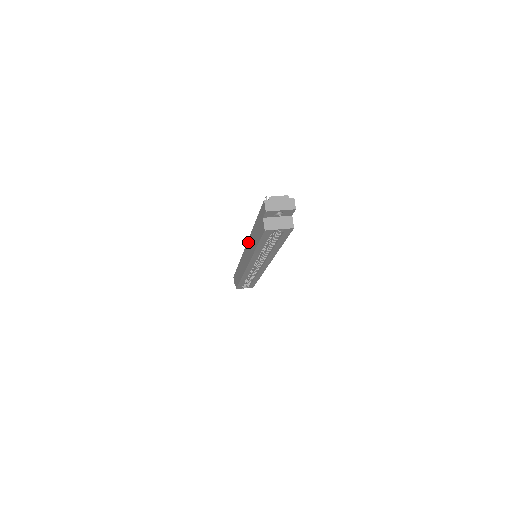
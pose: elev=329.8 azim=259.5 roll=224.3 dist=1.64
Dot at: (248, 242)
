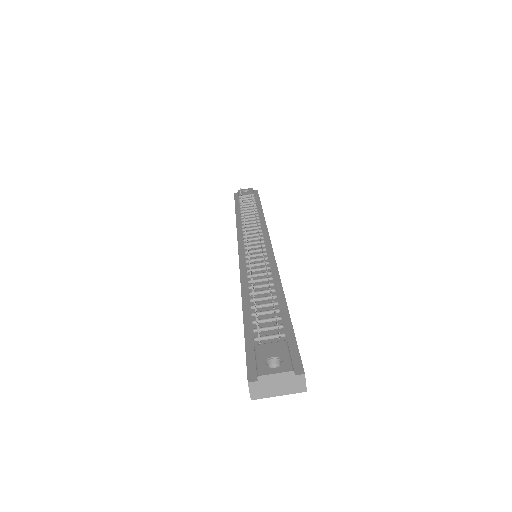
Dot at: occluded
